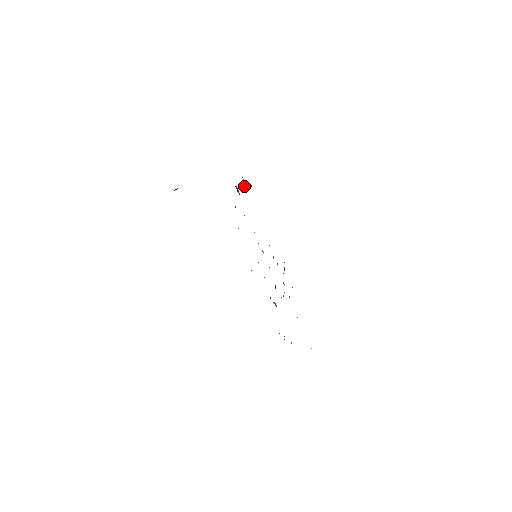
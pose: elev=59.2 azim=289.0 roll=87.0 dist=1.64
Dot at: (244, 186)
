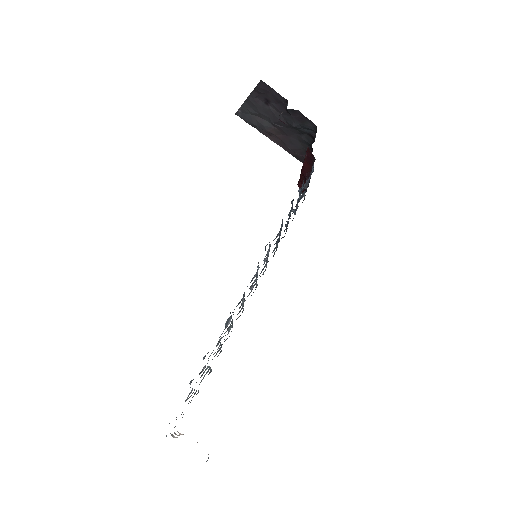
Dot at: occluded
